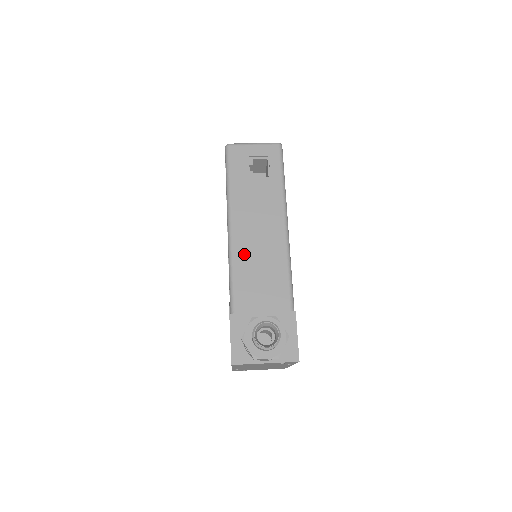
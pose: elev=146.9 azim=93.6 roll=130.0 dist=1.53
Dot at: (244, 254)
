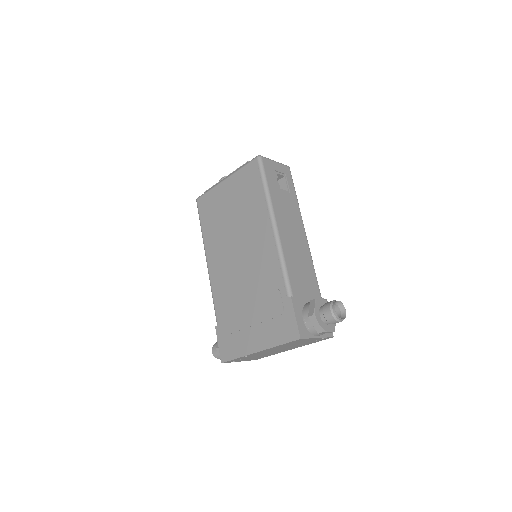
Dot at: (289, 249)
